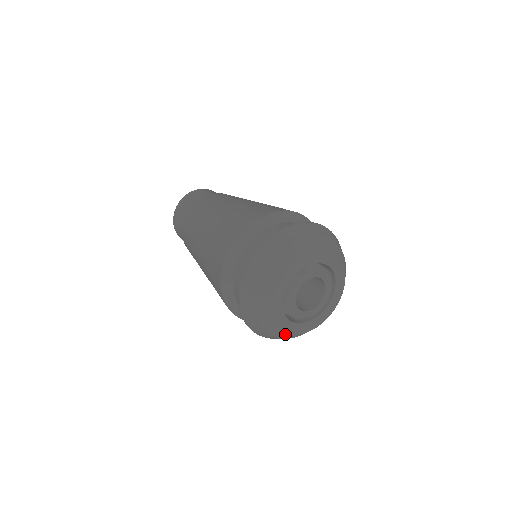
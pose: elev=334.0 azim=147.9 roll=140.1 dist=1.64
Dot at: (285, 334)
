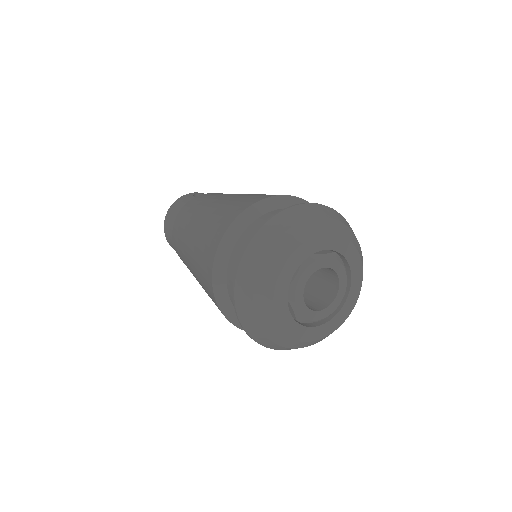
Dot at: (317, 341)
